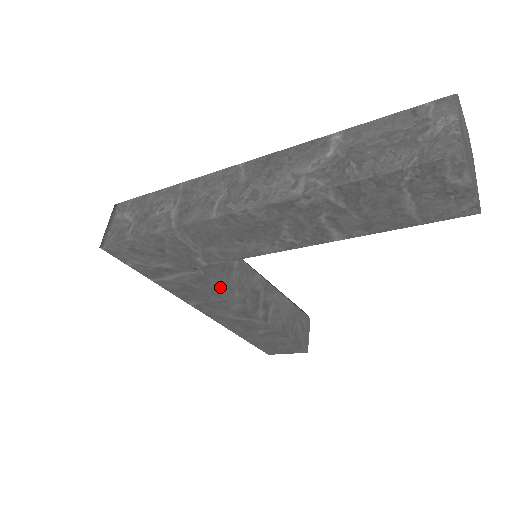
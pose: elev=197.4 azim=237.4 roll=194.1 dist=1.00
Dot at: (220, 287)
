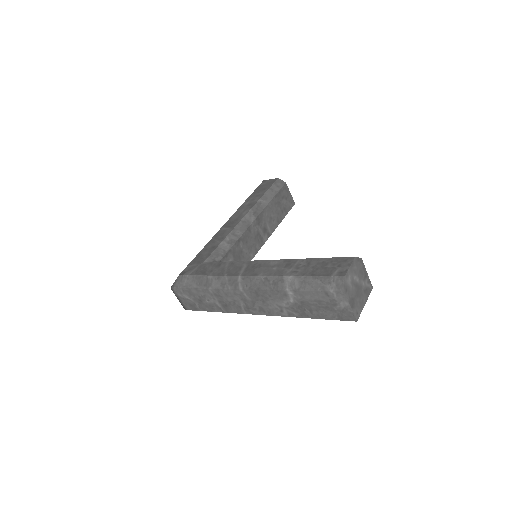
Dot at: occluded
